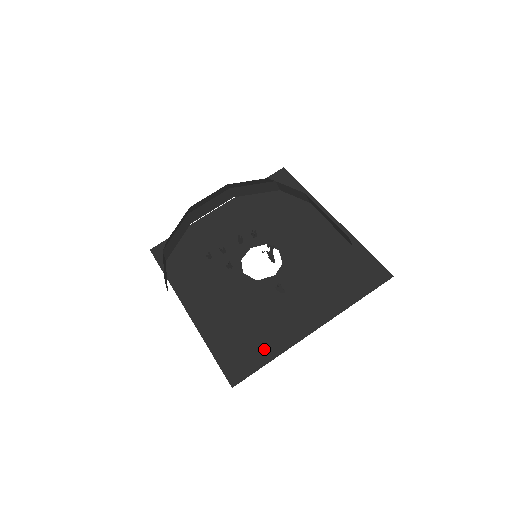
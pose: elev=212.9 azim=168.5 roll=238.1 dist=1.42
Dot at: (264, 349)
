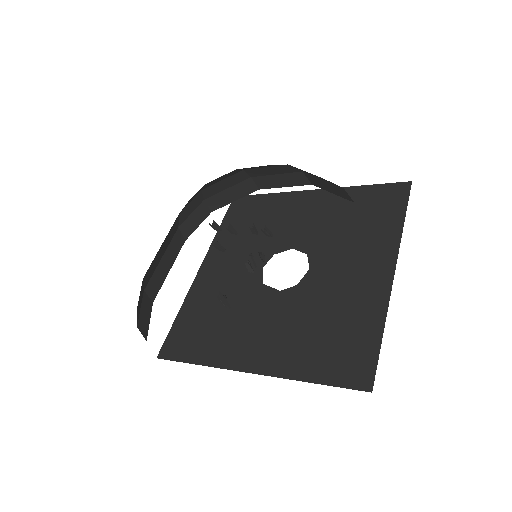
Dot at: (203, 349)
